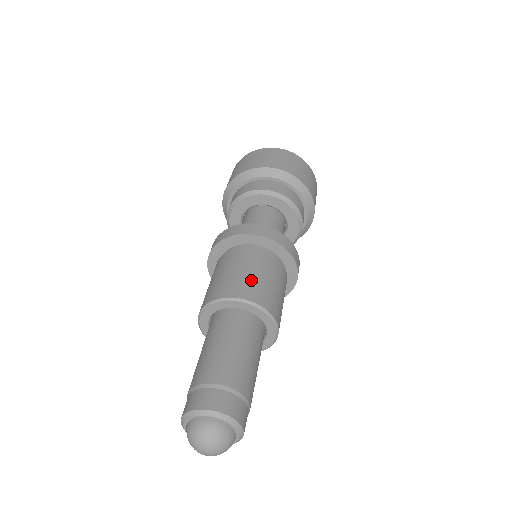
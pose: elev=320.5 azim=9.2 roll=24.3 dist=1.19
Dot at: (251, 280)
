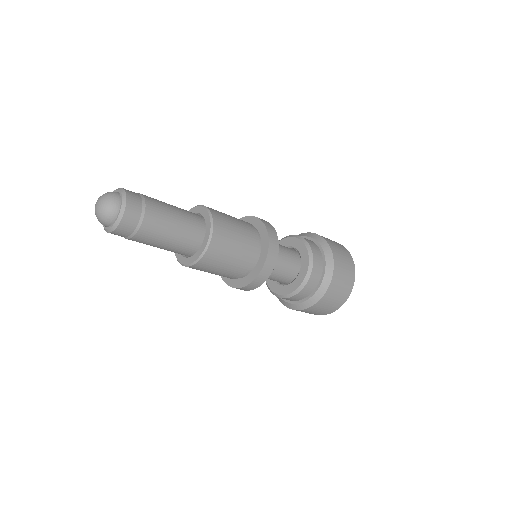
Dot at: (223, 213)
